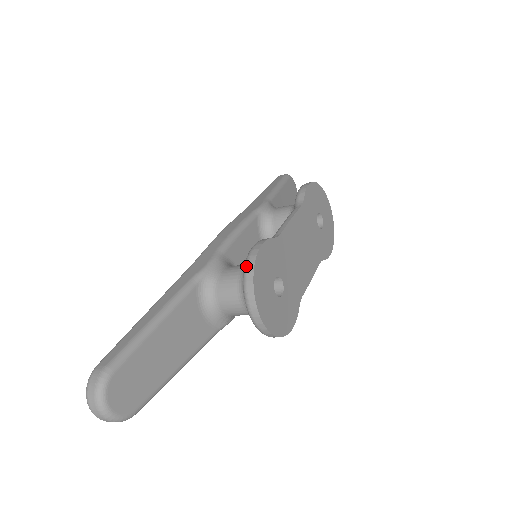
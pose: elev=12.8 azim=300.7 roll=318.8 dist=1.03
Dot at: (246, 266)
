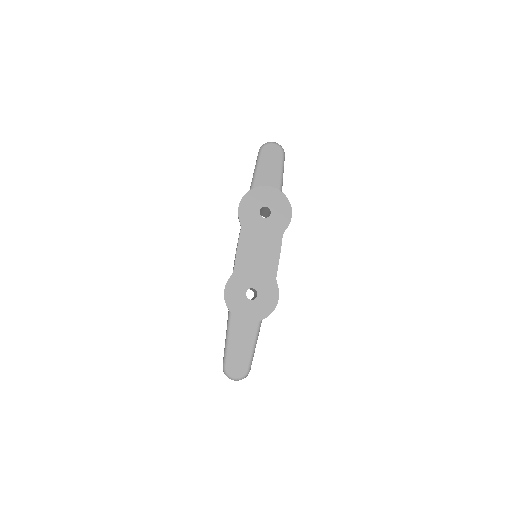
Dot at: (226, 305)
